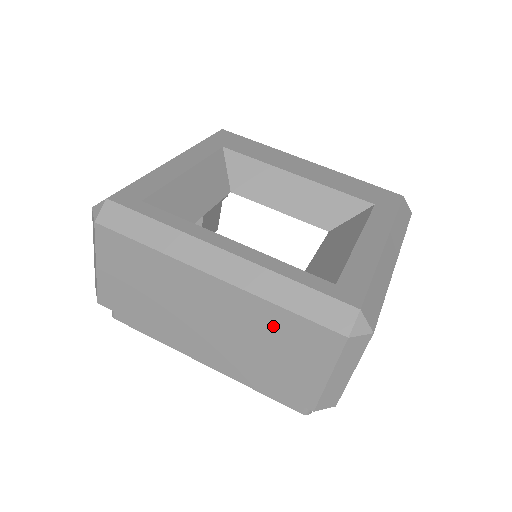
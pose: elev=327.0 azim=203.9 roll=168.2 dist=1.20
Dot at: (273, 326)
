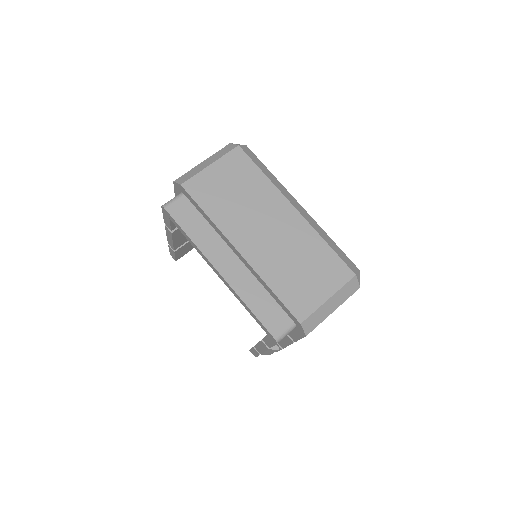
Dot at: (313, 252)
